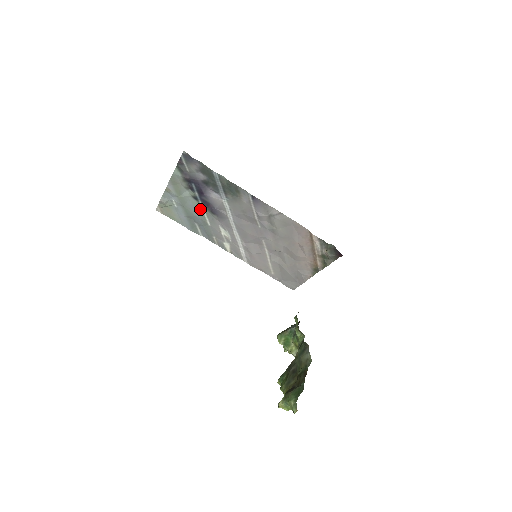
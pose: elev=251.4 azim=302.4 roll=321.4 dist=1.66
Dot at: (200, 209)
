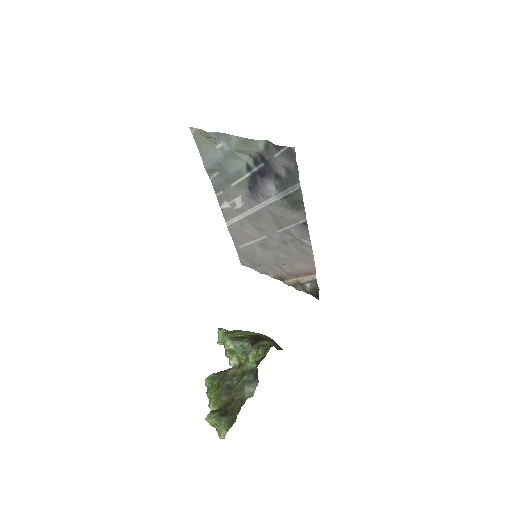
Dot at: (241, 175)
